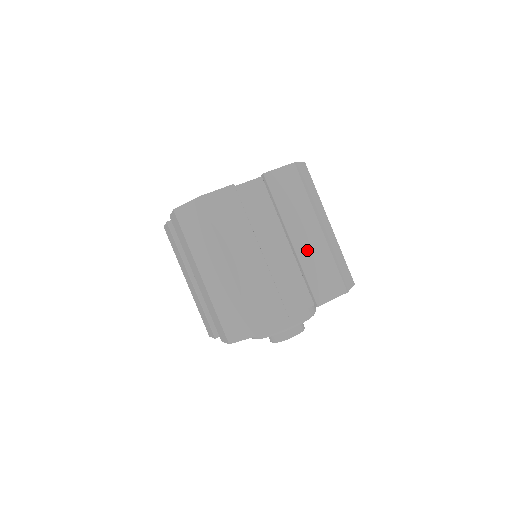
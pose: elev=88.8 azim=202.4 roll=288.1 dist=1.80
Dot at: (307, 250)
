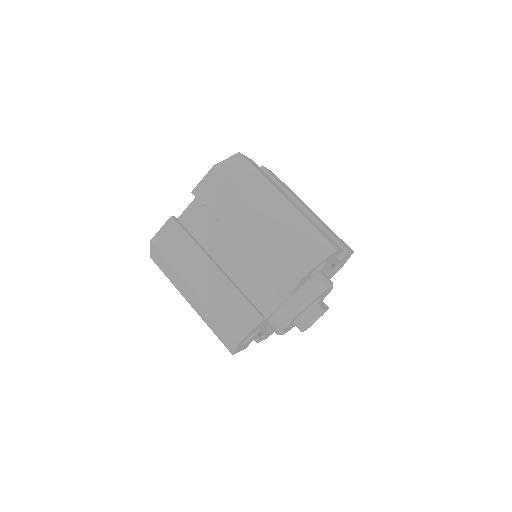
Dot at: (316, 217)
